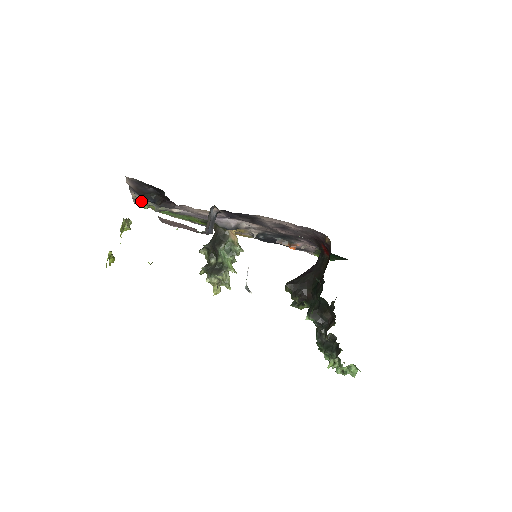
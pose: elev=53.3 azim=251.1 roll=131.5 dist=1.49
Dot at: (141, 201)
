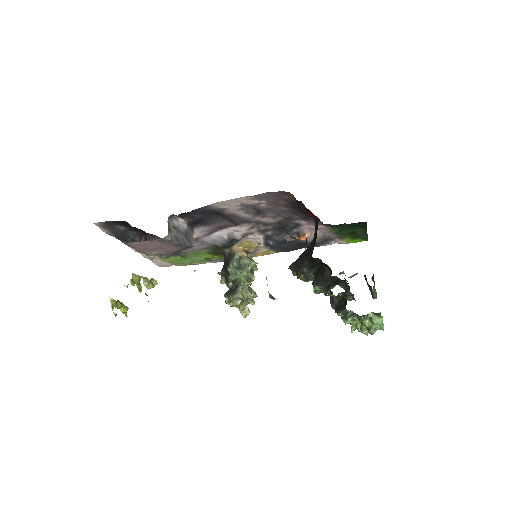
Dot at: occluded
